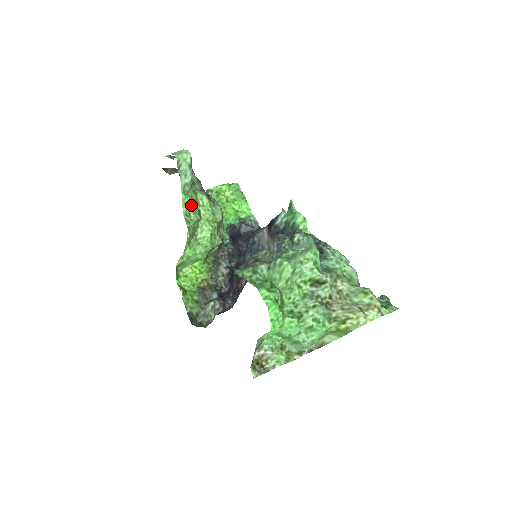
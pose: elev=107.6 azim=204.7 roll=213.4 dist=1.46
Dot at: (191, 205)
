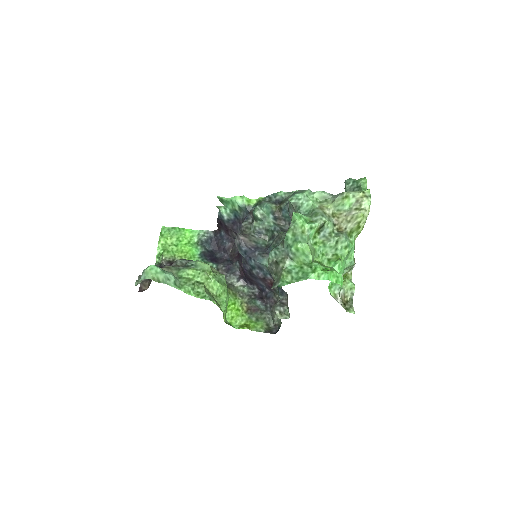
Dot at: (191, 287)
